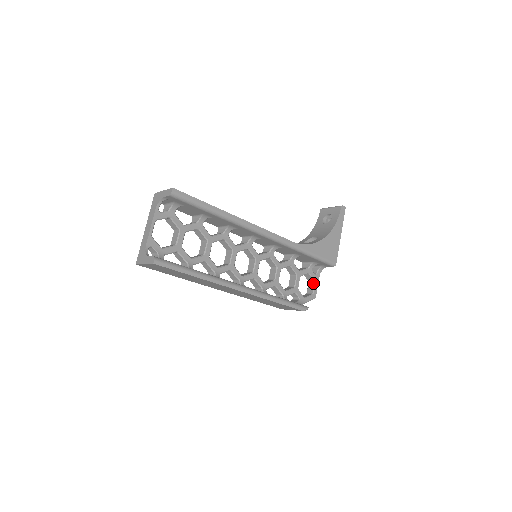
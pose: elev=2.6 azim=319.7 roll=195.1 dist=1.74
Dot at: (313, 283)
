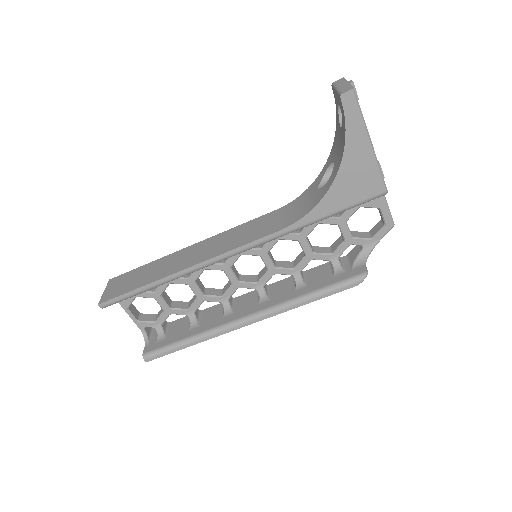
Dot at: occluded
